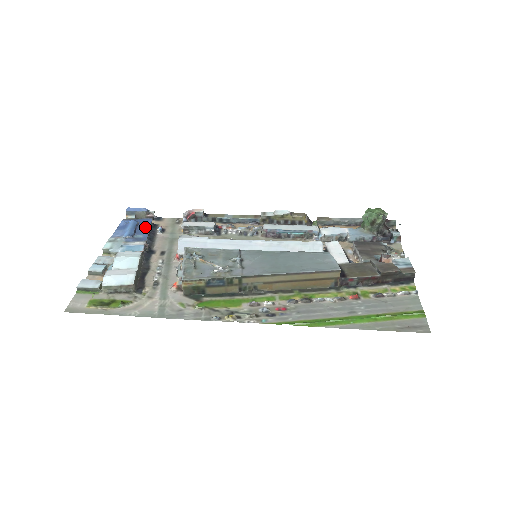
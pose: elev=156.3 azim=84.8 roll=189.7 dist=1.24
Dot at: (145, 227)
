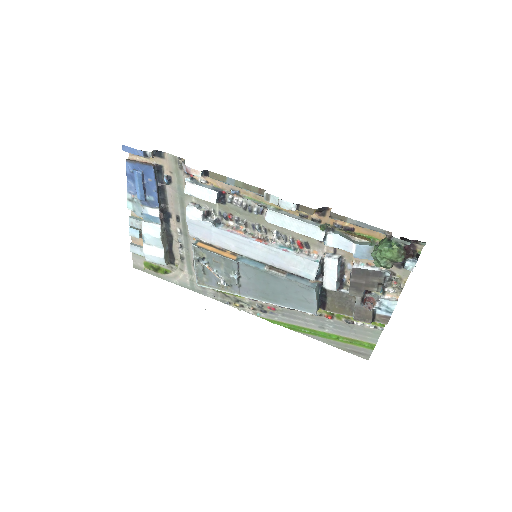
Dot at: (151, 182)
